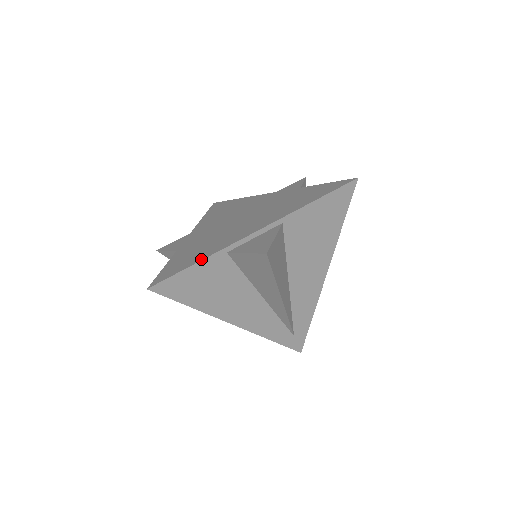
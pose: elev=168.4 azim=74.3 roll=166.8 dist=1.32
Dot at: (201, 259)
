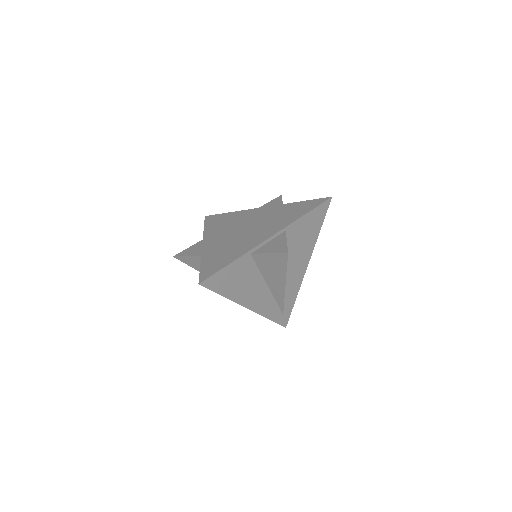
Dot at: (234, 260)
